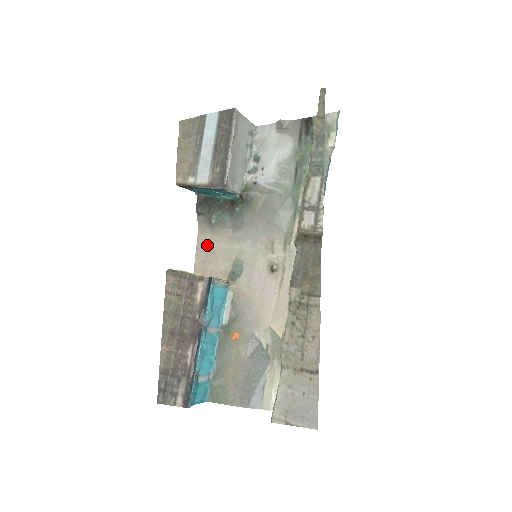
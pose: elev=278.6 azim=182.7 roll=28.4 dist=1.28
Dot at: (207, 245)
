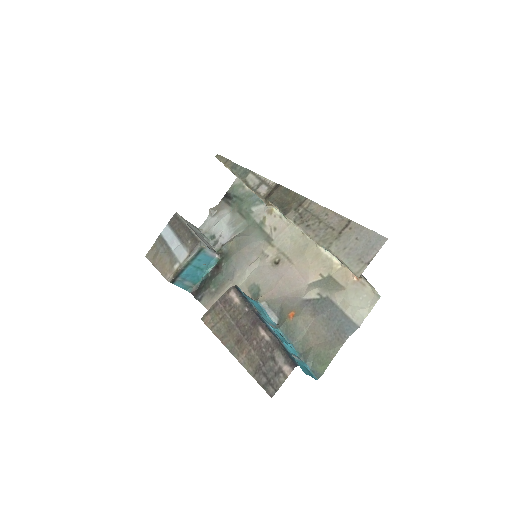
Dot at: occluded
